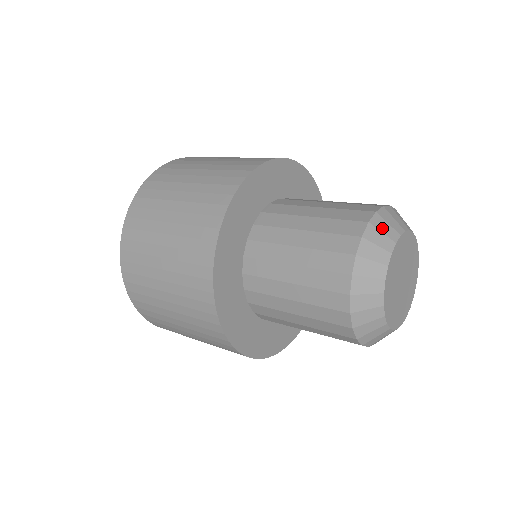
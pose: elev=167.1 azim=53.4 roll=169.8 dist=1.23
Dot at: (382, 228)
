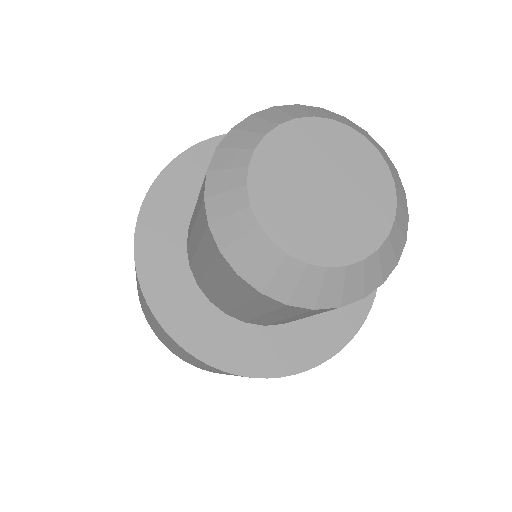
Dot at: (311, 110)
